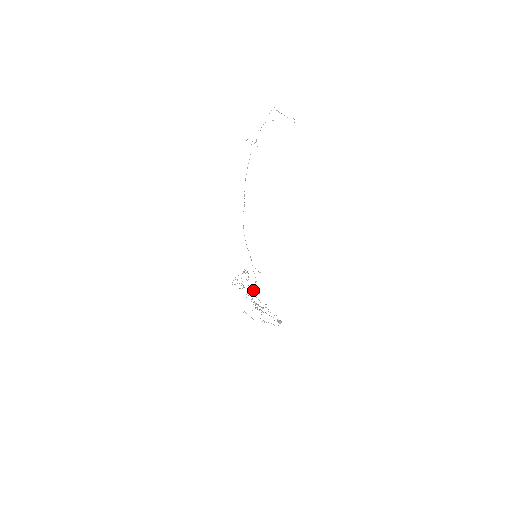
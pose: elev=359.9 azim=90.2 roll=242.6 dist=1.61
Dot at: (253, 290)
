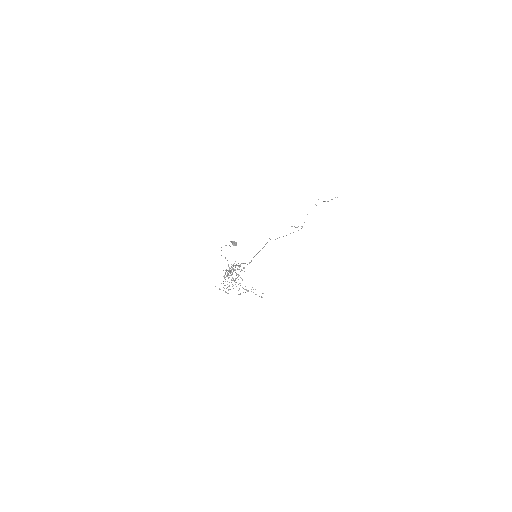
Dot at: (235, 267)
